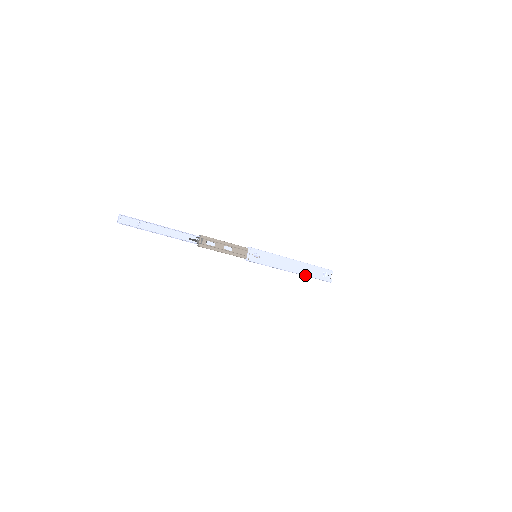
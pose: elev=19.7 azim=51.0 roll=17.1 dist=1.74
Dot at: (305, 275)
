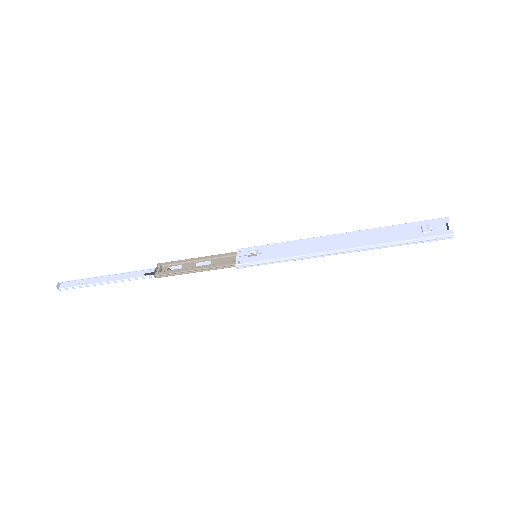
Dot at: (373, 245)
